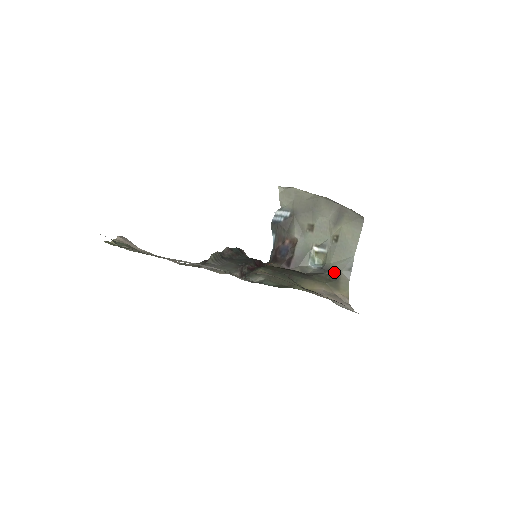
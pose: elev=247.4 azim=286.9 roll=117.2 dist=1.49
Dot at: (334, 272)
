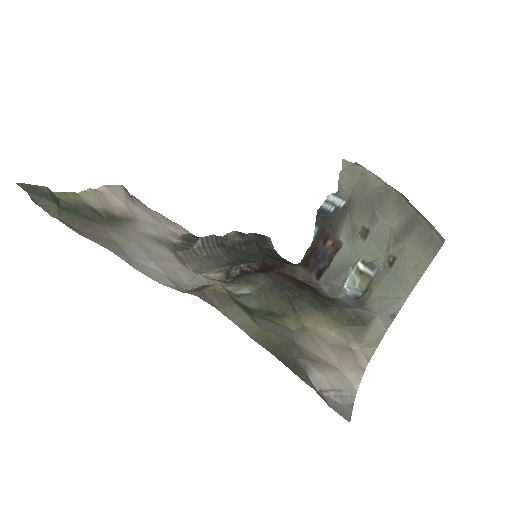
Dot at: (368, 311)
